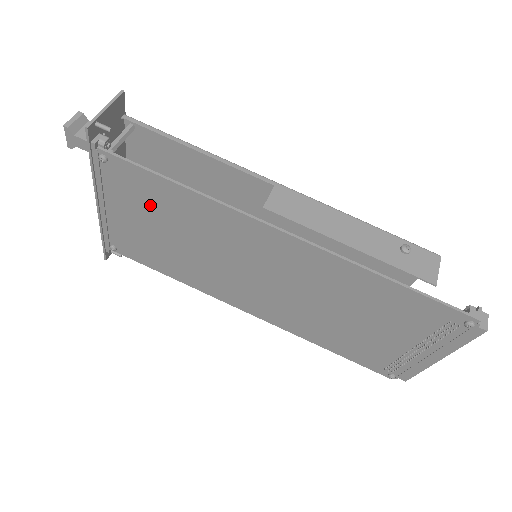
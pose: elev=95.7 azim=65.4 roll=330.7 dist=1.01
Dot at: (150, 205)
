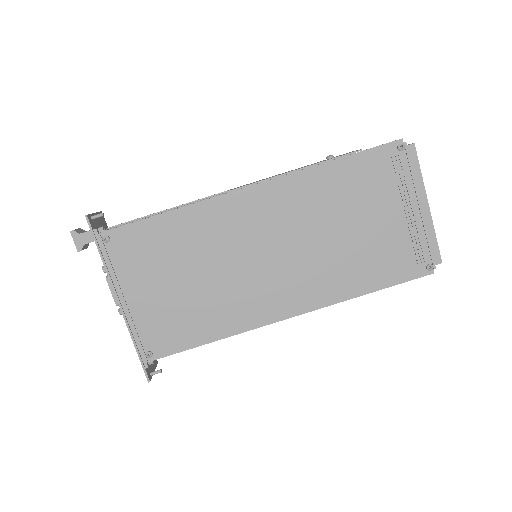
Dot at: (156, 258)
